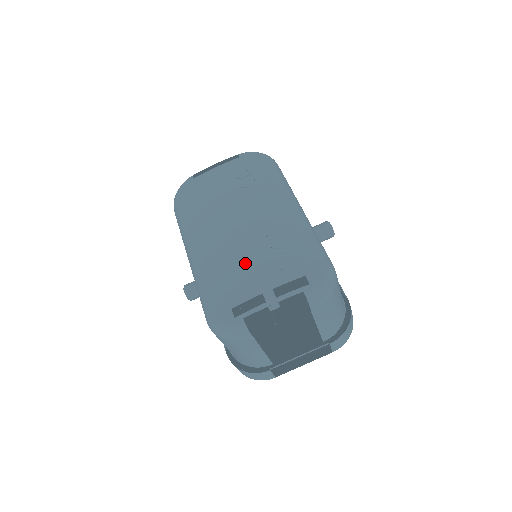
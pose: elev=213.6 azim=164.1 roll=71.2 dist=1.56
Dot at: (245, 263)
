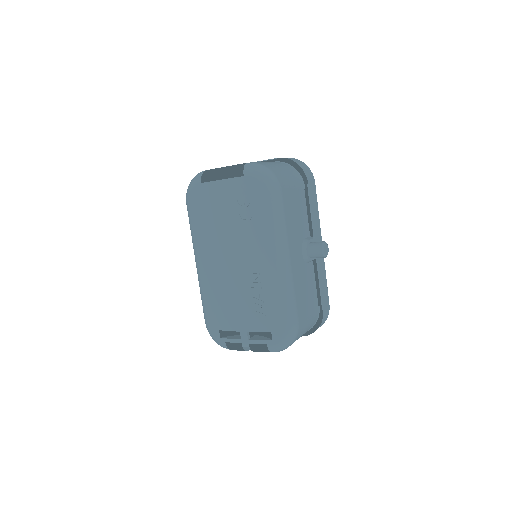
Dot at: (232, 300)
